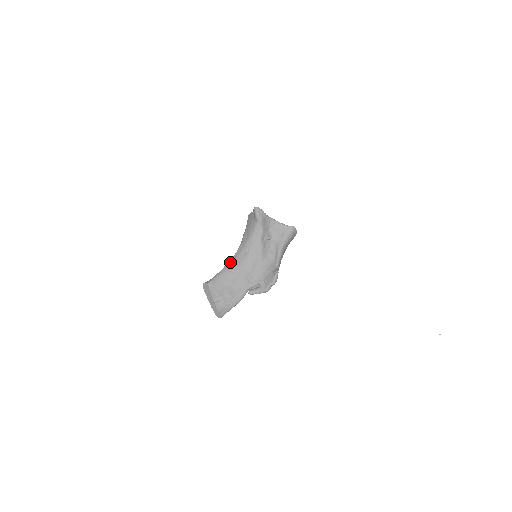
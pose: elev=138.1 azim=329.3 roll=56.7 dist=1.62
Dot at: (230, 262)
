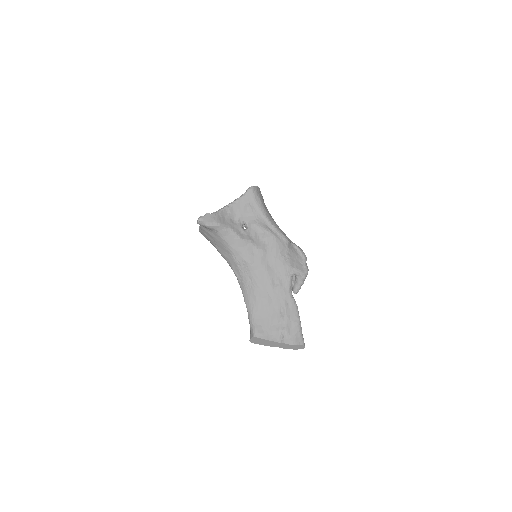
Dot at: (244, 292)
